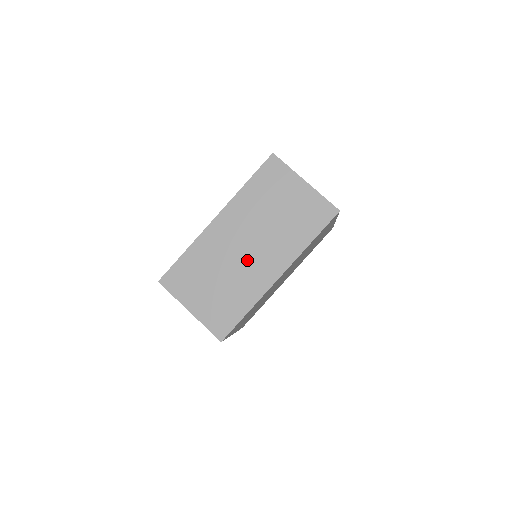
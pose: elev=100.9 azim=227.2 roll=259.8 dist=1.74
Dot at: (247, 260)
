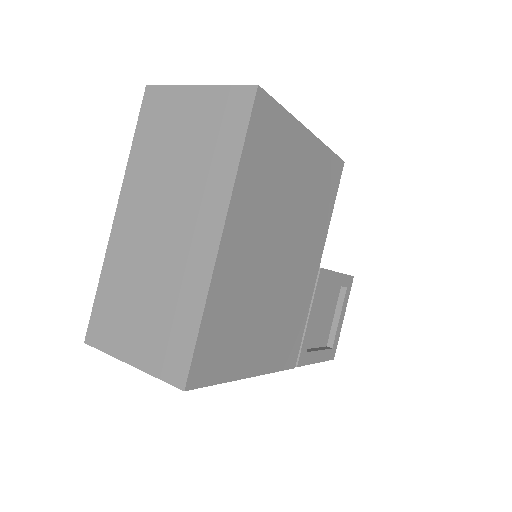
Dot at: (170, 243)
